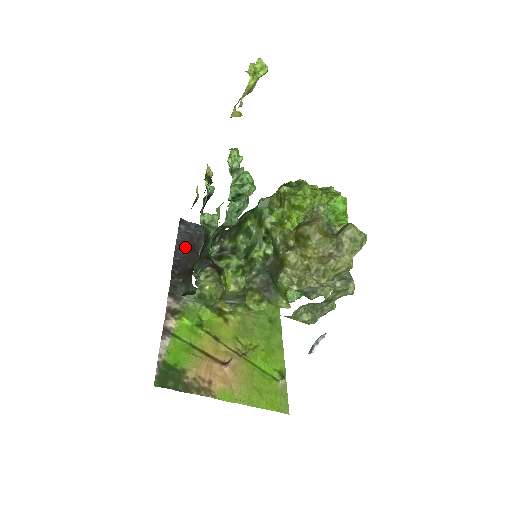
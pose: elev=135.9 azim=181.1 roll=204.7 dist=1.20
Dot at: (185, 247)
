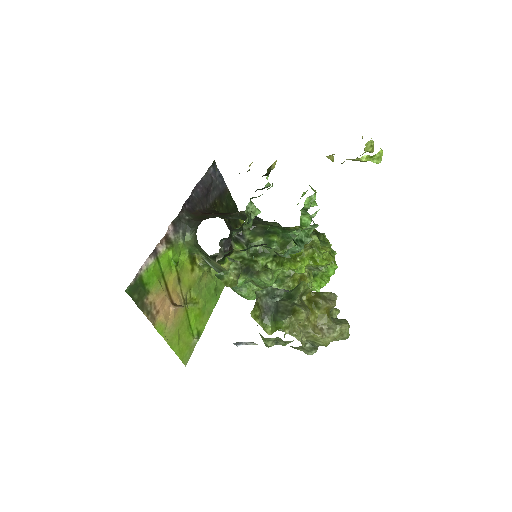
Dot at: (204, 189)
